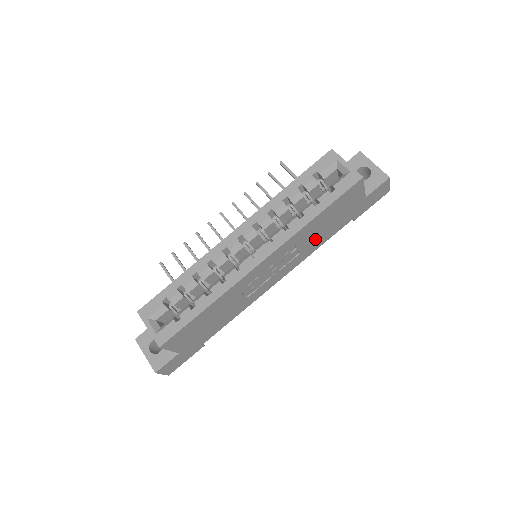
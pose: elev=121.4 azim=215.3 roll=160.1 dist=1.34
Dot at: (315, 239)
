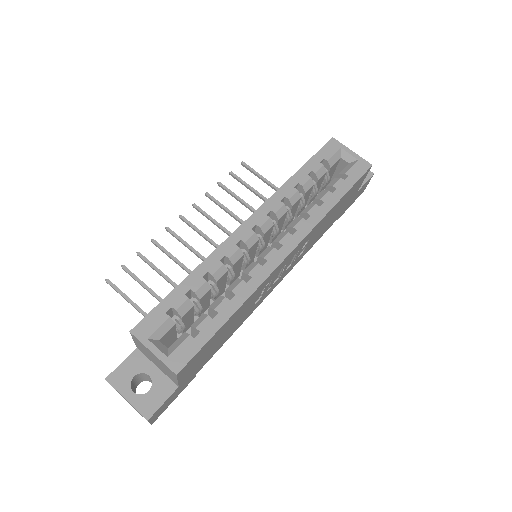
Dot at: (318, 234)
